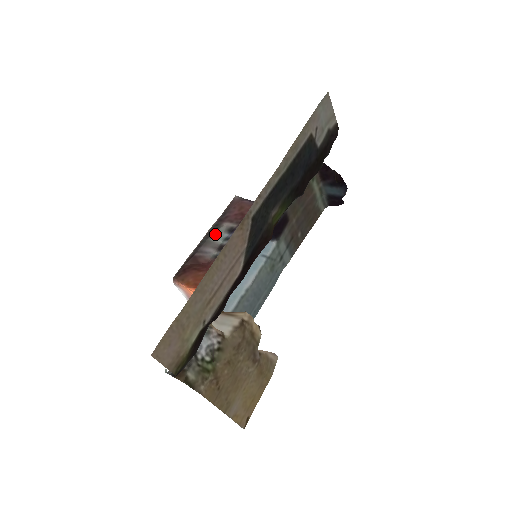
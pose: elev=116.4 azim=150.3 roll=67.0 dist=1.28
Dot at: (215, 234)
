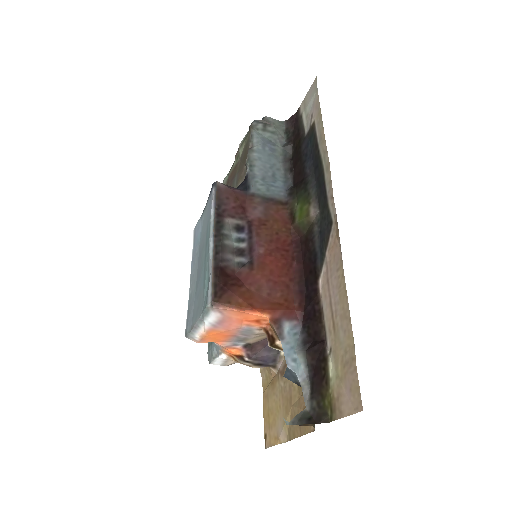
Dot at: (225, 235)
